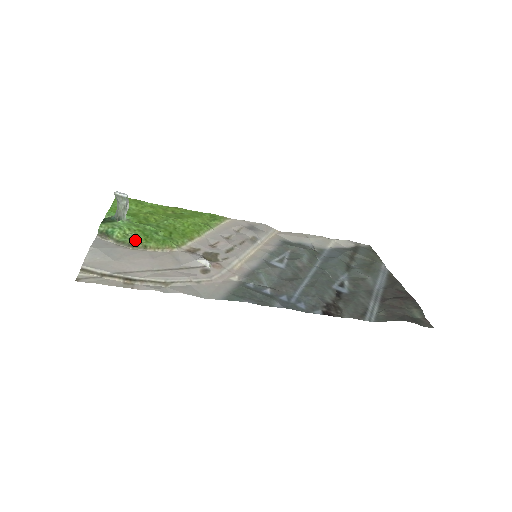
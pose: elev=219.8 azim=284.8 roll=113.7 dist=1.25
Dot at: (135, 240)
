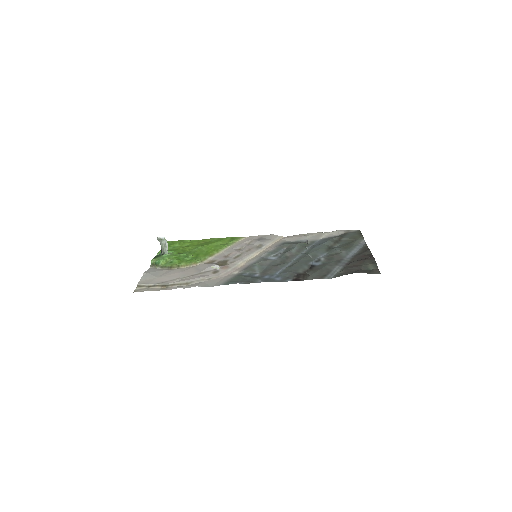
Dot at: (172, 264)
